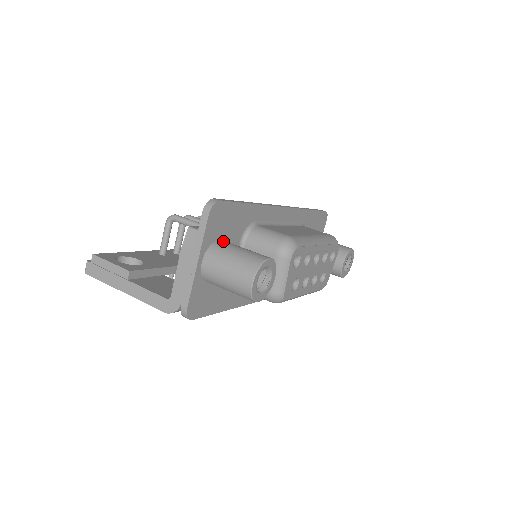
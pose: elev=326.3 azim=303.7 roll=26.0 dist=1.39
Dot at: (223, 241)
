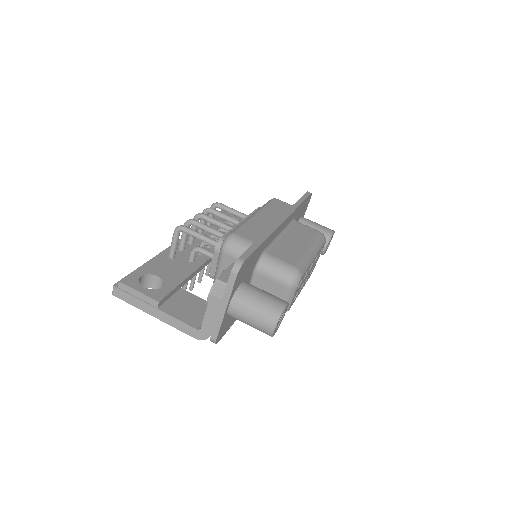
Dot at: (244, 285)
